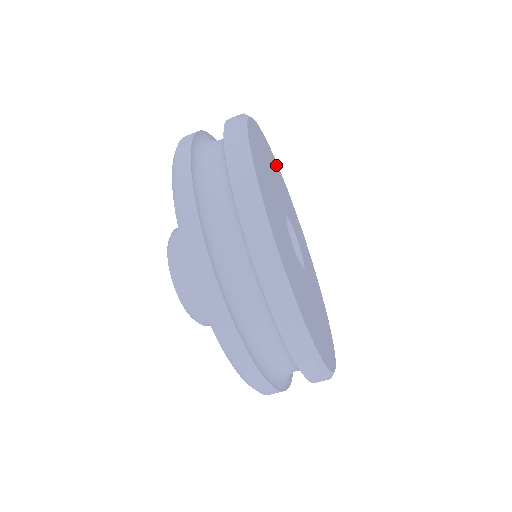
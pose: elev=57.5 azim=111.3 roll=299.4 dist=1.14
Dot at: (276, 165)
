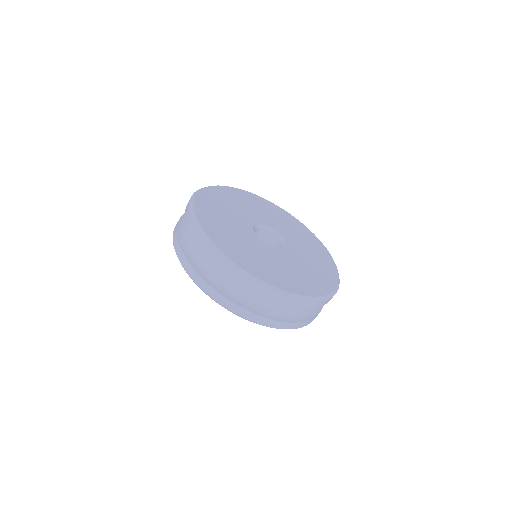
Dot at: (233, 191)
